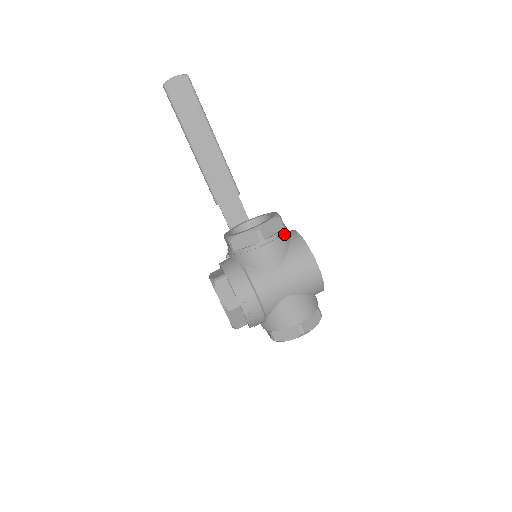
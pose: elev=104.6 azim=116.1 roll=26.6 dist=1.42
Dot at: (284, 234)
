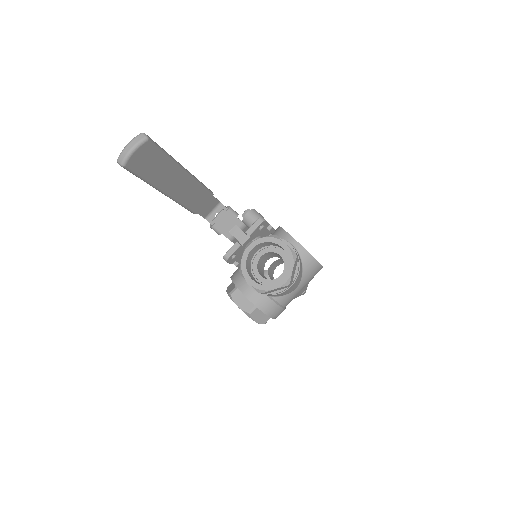
Dot at: (300, 264)
